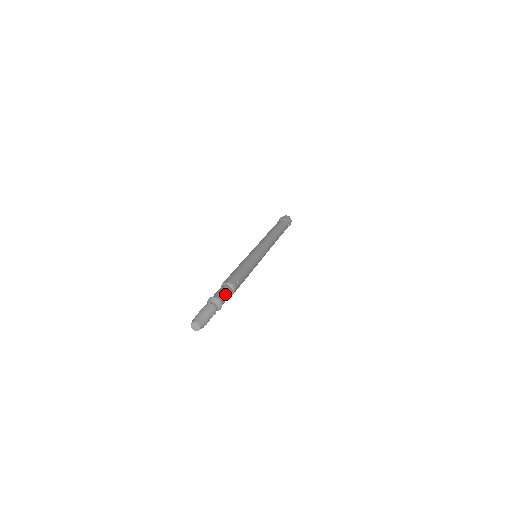
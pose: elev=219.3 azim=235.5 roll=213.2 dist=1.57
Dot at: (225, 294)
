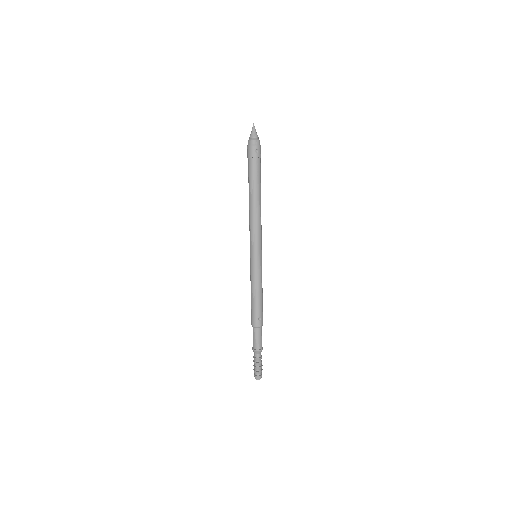
Dot at: (258, 339)
